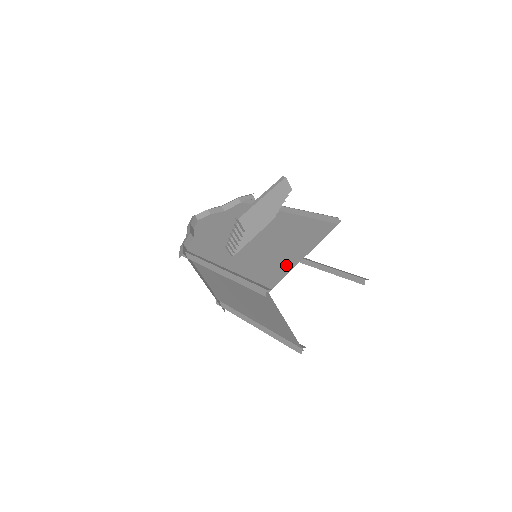
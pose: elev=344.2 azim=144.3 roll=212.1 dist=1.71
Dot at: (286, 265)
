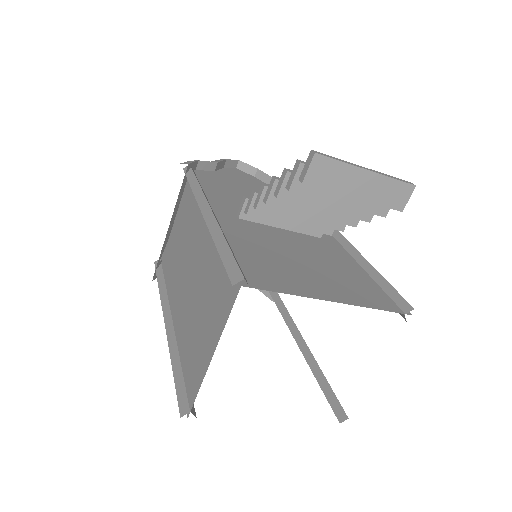
Dot at: (297, 284)
